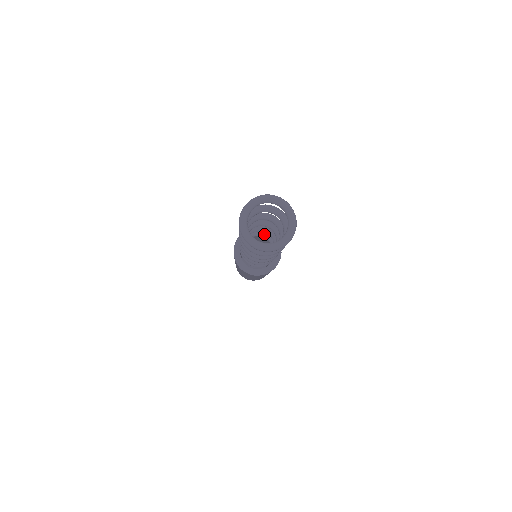
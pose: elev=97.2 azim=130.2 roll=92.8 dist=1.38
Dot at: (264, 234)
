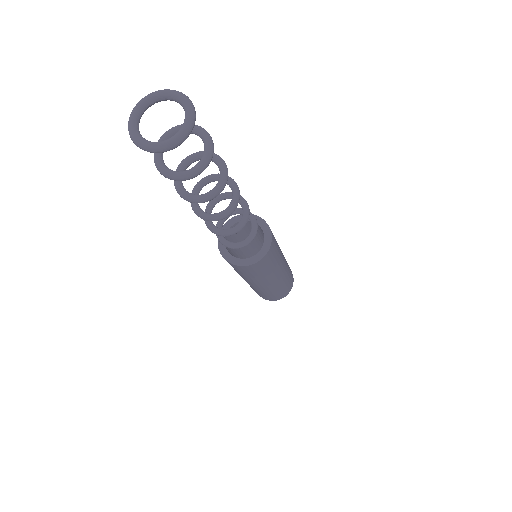
Dot at: (253, 221)
